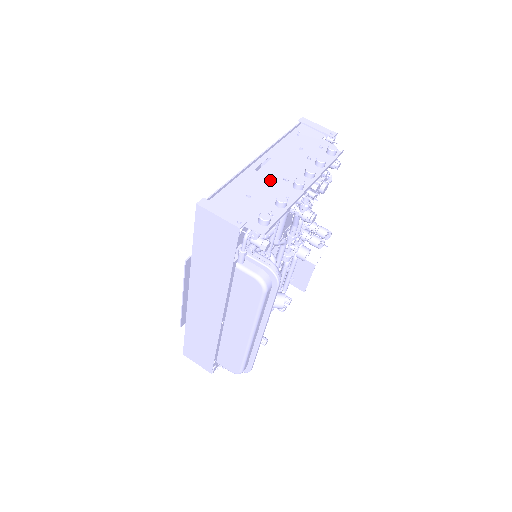
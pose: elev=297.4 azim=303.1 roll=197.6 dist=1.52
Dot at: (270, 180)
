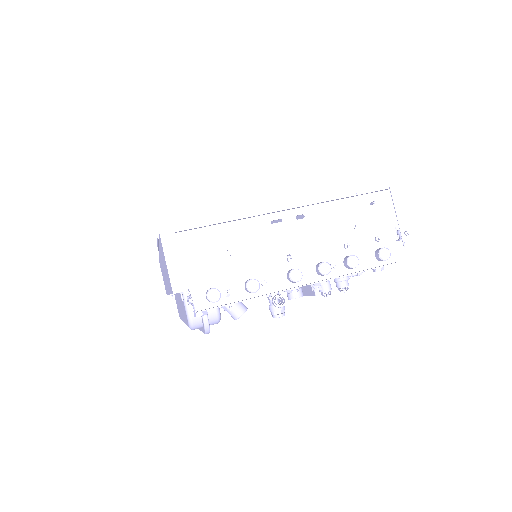
Dot at: (273, 247)
